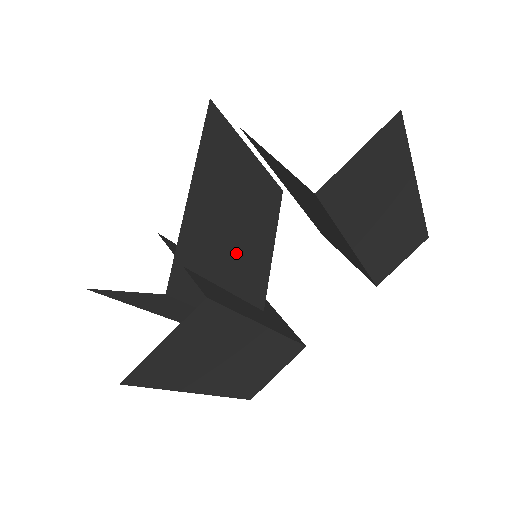
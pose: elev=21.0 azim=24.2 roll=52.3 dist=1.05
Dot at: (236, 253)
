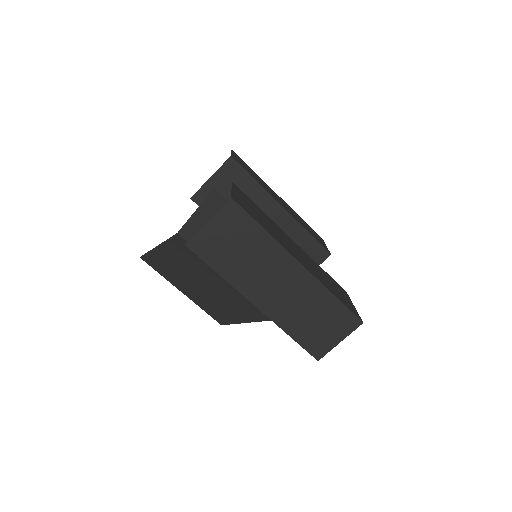
Dot at: occluded
